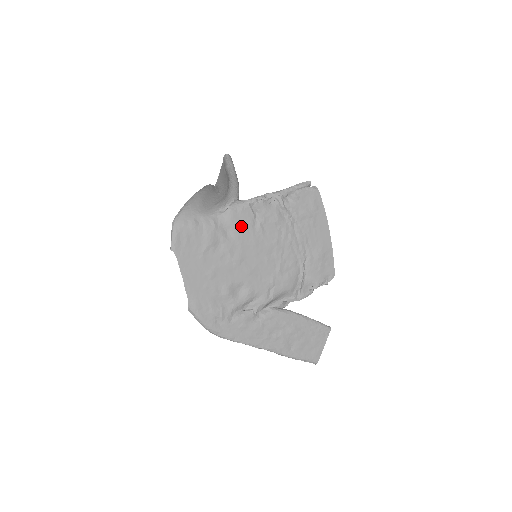
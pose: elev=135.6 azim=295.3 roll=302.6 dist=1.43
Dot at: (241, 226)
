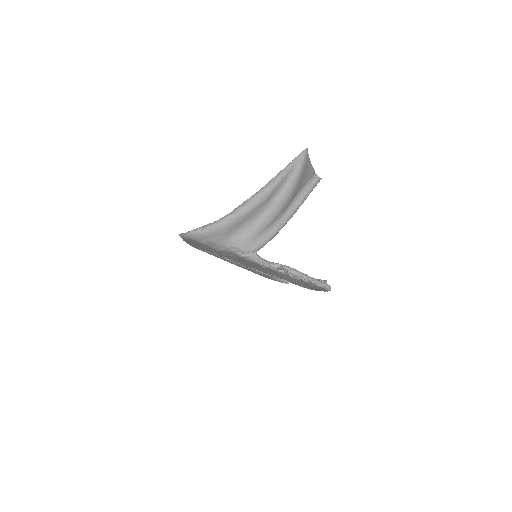
Dot at: (245, 260)
